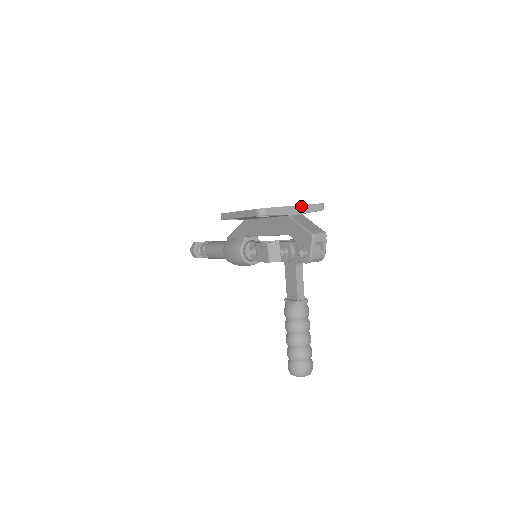
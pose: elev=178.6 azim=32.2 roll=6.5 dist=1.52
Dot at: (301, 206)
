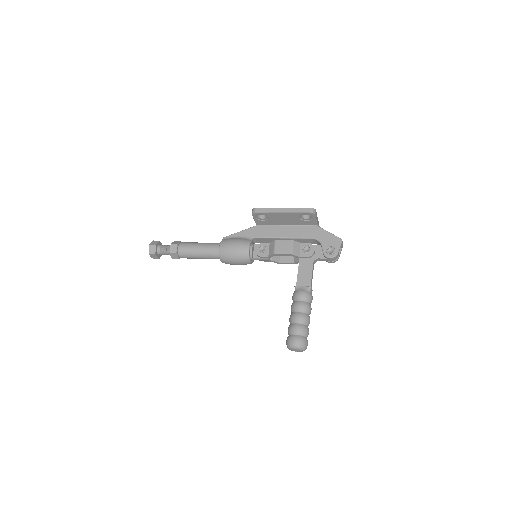
Dot at: occluded
